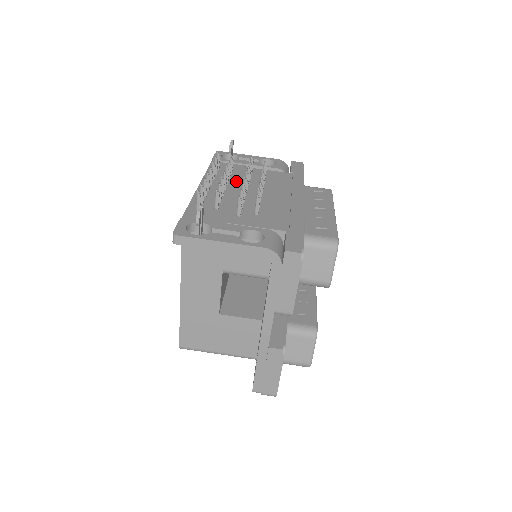
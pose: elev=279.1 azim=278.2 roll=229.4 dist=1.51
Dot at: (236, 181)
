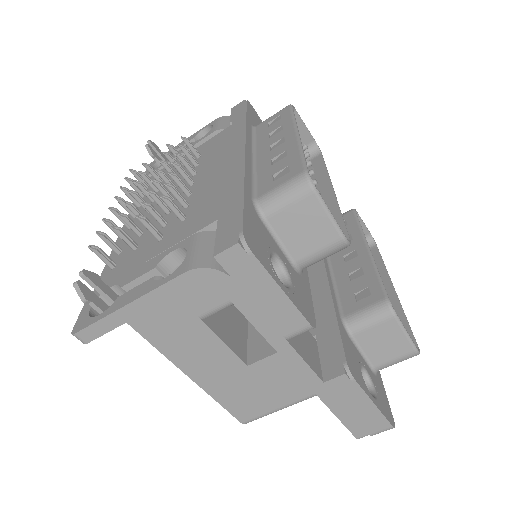
Dot at: occluded
